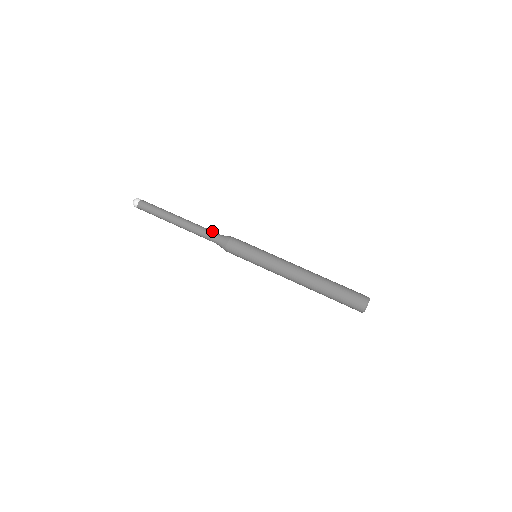
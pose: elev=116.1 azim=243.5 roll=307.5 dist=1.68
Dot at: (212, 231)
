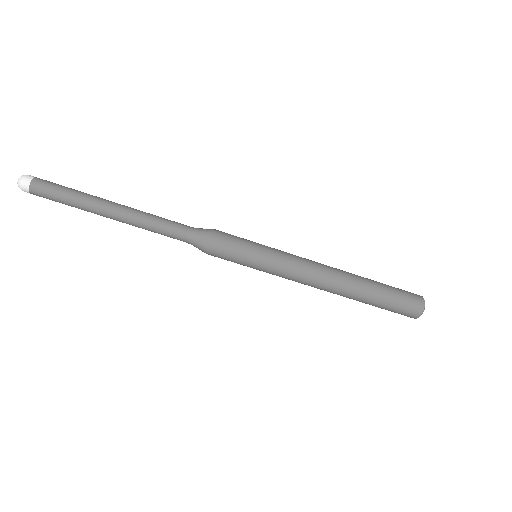
Dot at: (175, 233)
